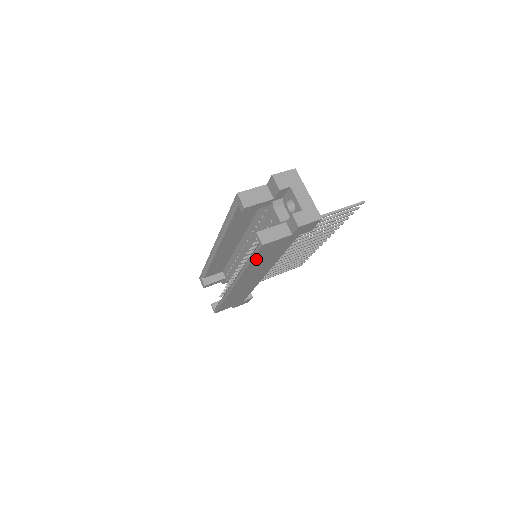
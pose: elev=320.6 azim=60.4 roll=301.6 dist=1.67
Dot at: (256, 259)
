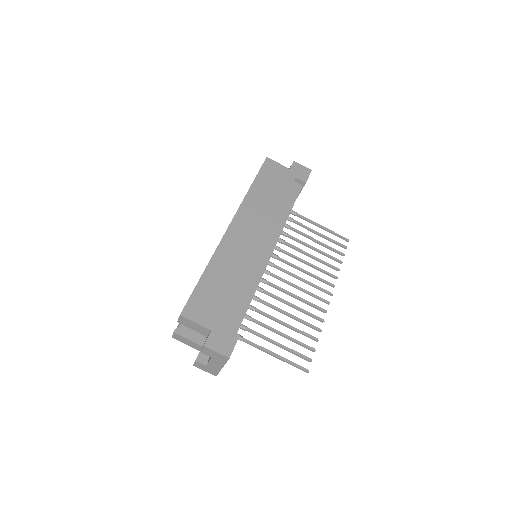
Dot at: occluded
